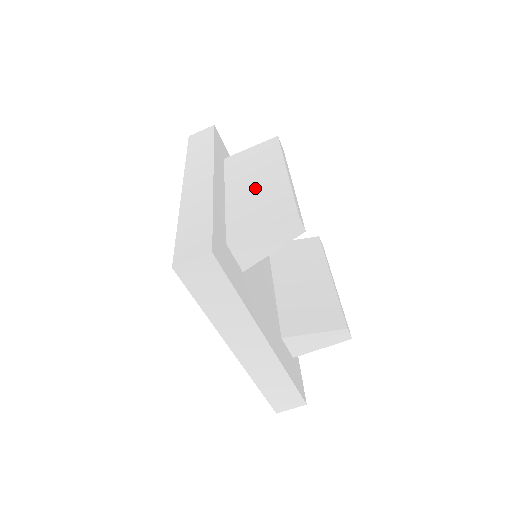
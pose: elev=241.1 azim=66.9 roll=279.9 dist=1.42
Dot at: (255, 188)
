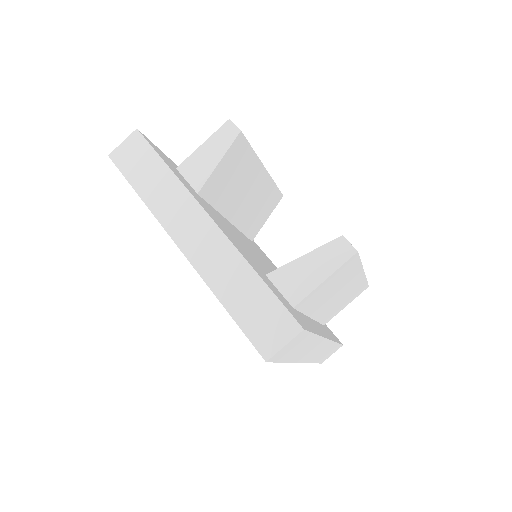
Dot at: occluded
